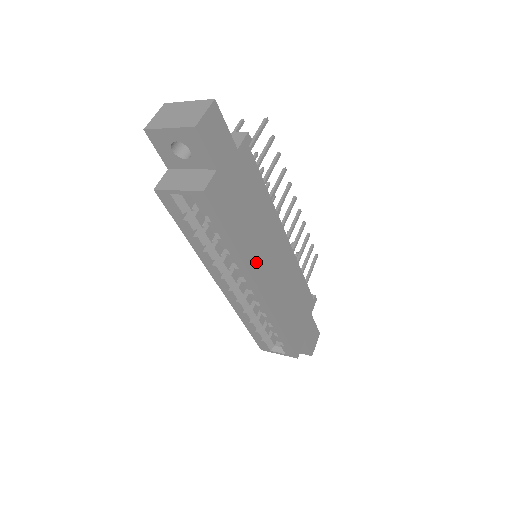
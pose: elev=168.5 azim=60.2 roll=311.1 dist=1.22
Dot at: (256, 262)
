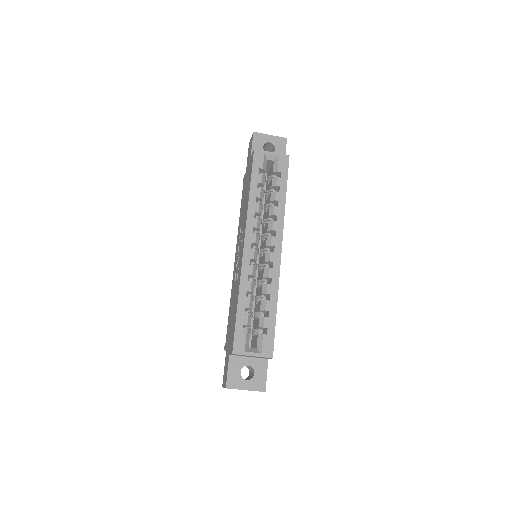
Dot at: occluded
